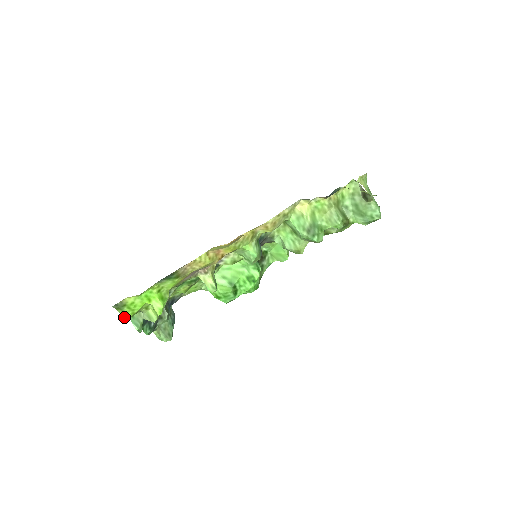
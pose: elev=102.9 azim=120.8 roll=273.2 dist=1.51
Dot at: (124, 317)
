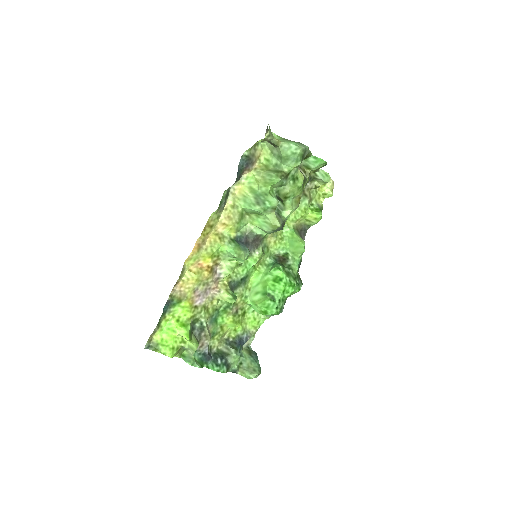
Dot at: occluded
